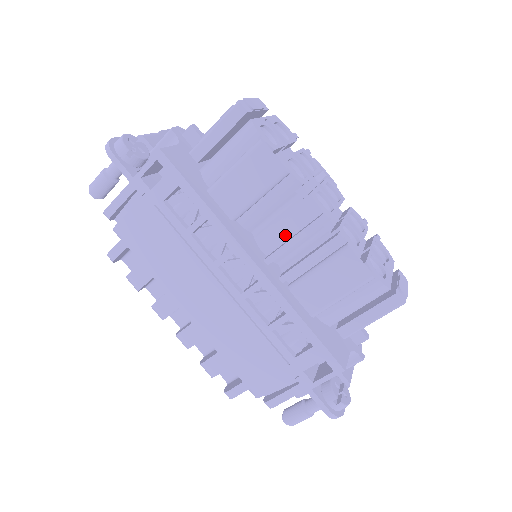
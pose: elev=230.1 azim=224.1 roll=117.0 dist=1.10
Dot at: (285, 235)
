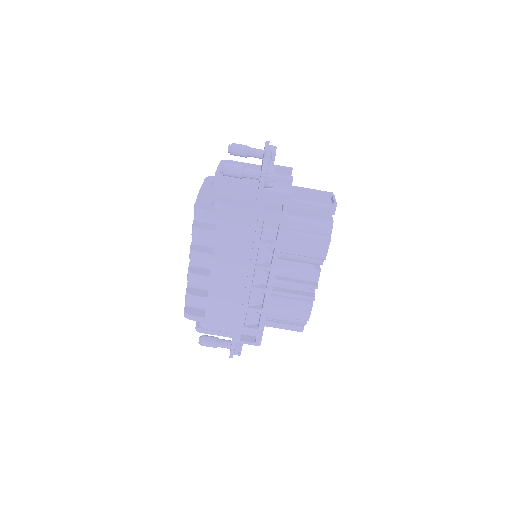
Dot at: (293, 276)
